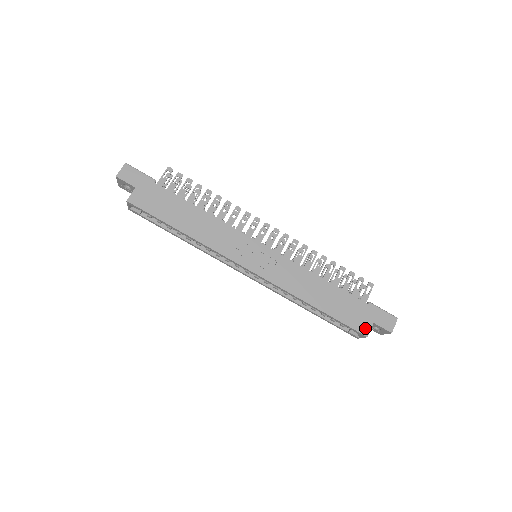
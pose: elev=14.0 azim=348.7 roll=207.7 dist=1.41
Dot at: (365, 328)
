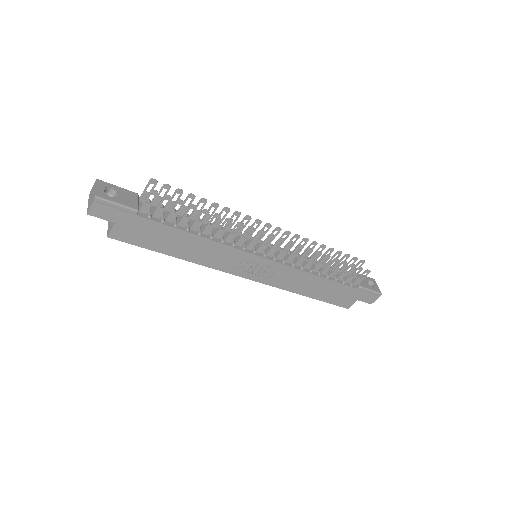
Dot at: (348, 304)
